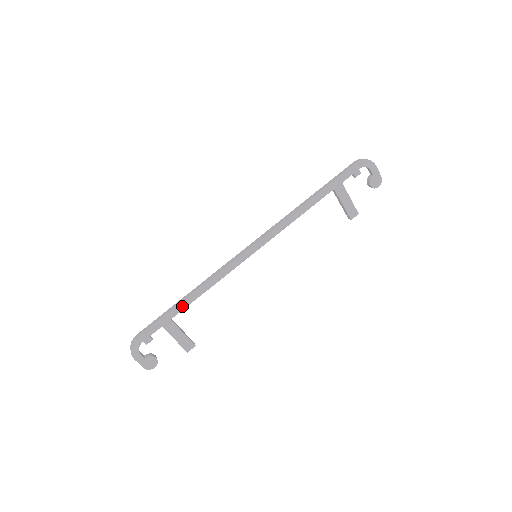
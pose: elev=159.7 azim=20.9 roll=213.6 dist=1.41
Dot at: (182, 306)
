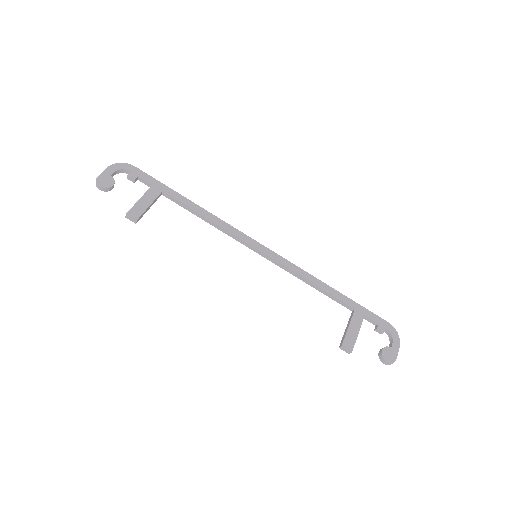
Dot at: (180, 198)
